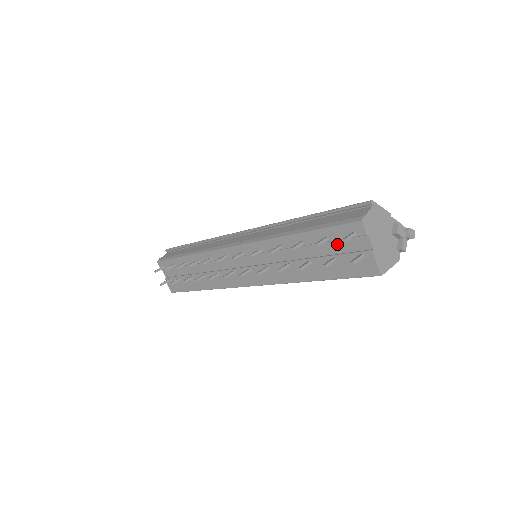
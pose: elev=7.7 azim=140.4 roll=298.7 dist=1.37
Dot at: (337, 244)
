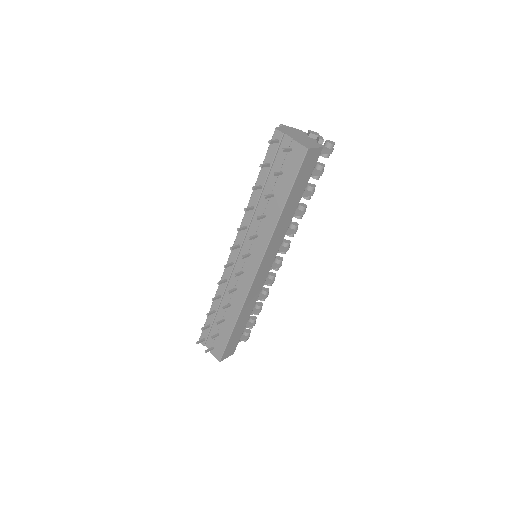
Dot at: (277, 162)
